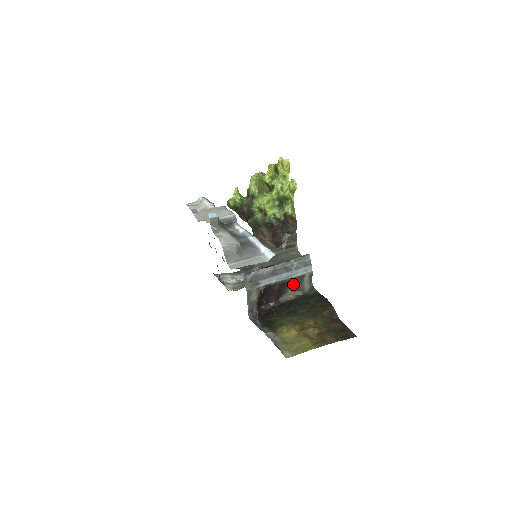
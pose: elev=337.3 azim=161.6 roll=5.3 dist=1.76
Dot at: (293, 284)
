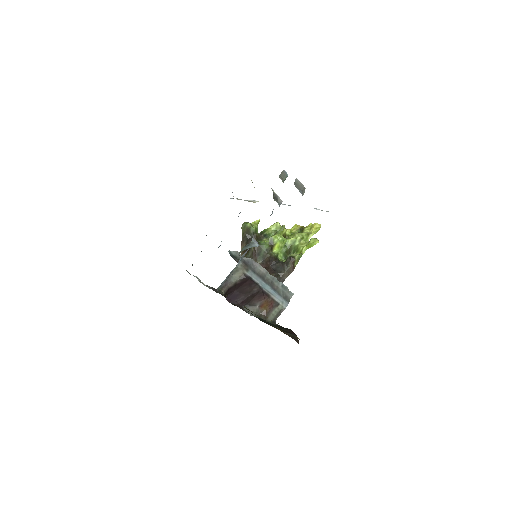
Dot at: (266, 302)
